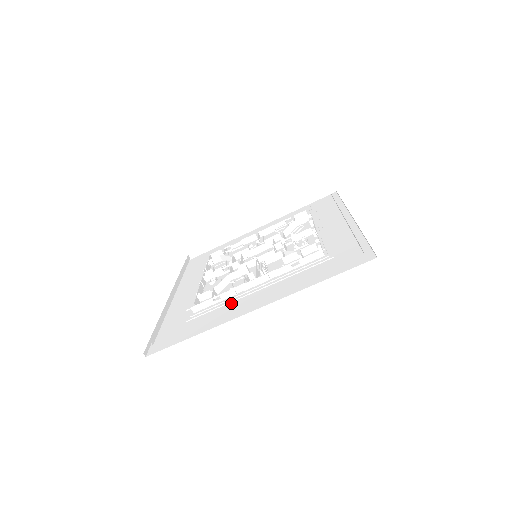
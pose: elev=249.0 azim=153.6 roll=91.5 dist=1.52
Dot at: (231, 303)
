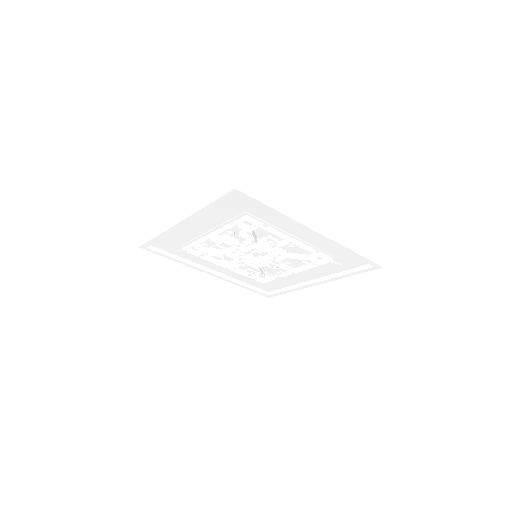
Dot at: (192, 242)
